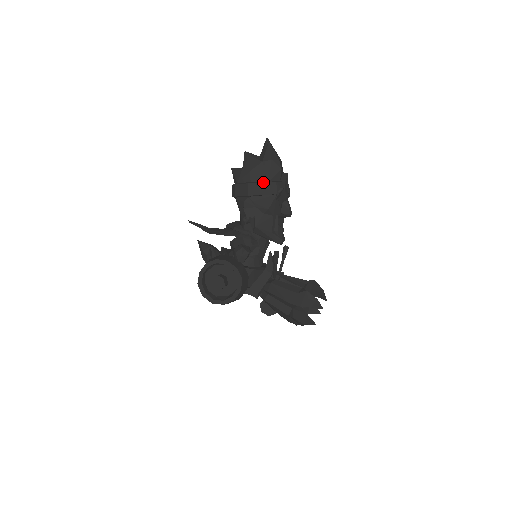
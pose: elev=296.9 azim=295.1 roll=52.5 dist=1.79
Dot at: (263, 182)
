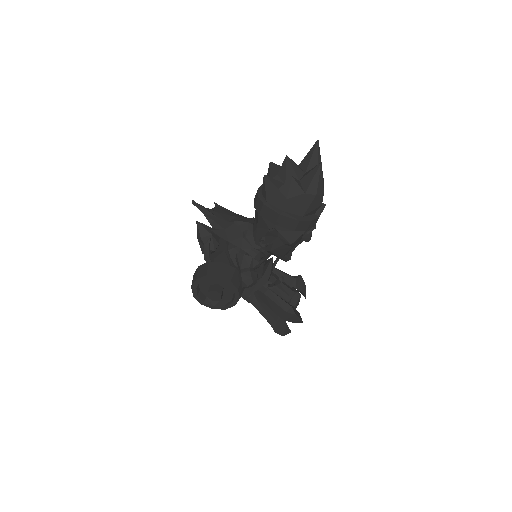
Dot at: (297, 220)
